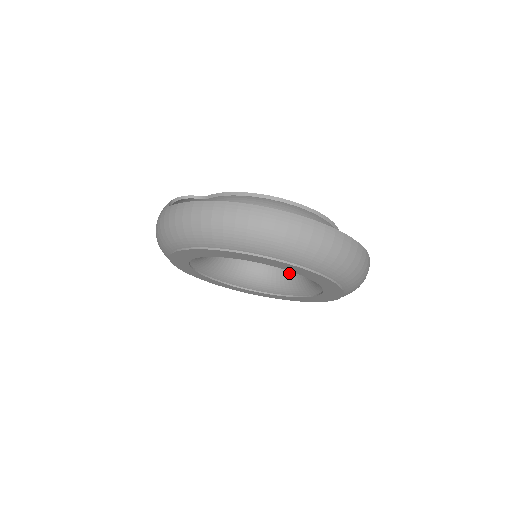
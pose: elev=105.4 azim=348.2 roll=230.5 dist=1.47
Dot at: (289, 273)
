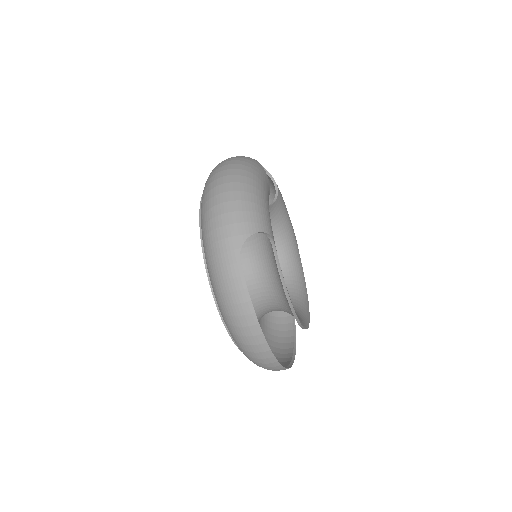
Dot at: occluded
